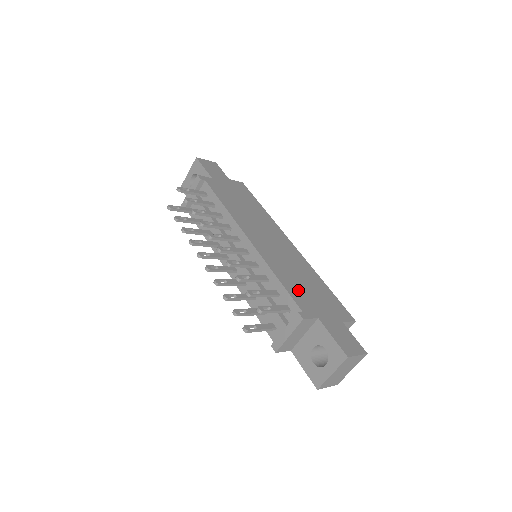
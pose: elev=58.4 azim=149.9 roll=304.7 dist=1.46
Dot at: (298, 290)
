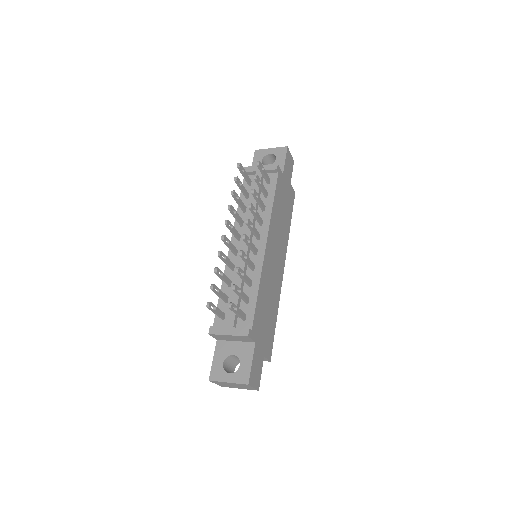
Dot at: (261, 311)
